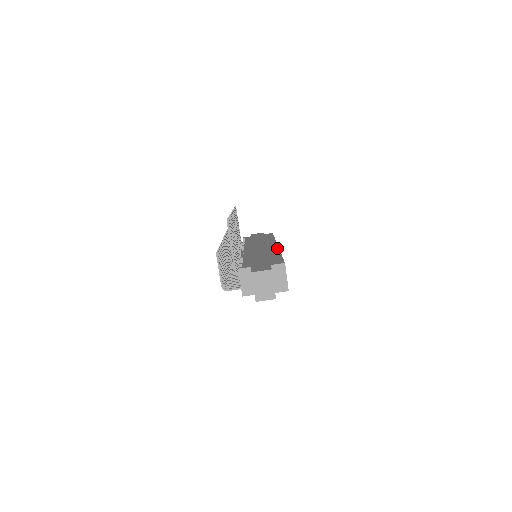
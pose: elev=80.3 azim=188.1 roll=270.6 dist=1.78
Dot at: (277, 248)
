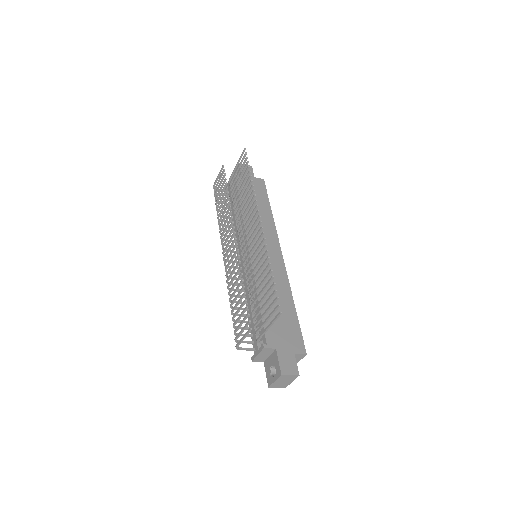
Dot at: (286, 275)
